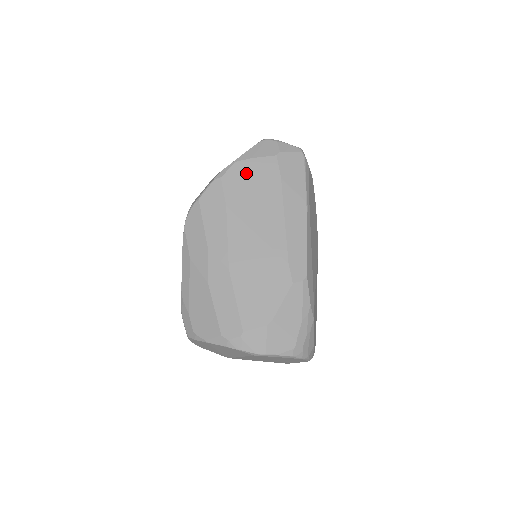
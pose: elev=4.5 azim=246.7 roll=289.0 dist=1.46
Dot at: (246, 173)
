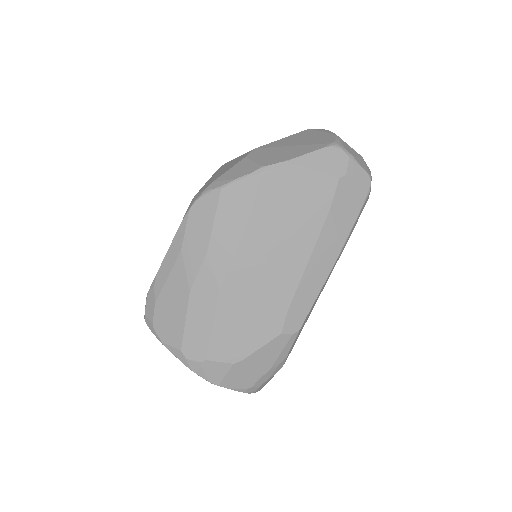
Dot at: (293, 184)
